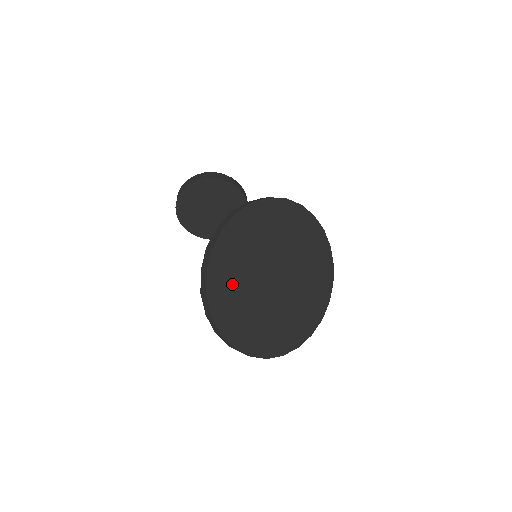
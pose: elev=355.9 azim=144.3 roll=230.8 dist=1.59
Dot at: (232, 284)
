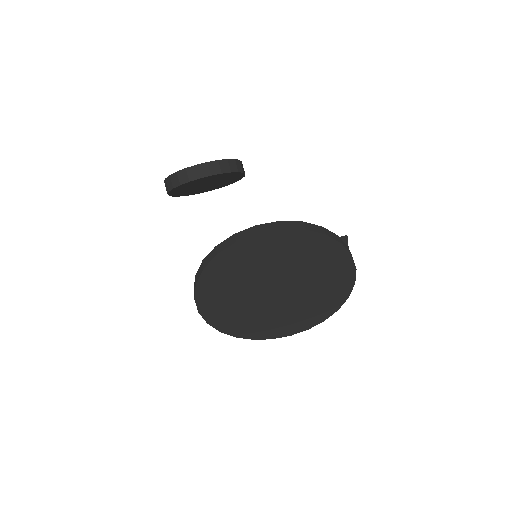
Dot at: (246, 321)
